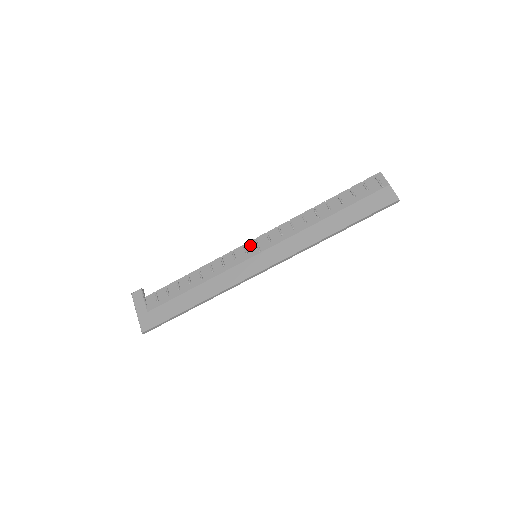
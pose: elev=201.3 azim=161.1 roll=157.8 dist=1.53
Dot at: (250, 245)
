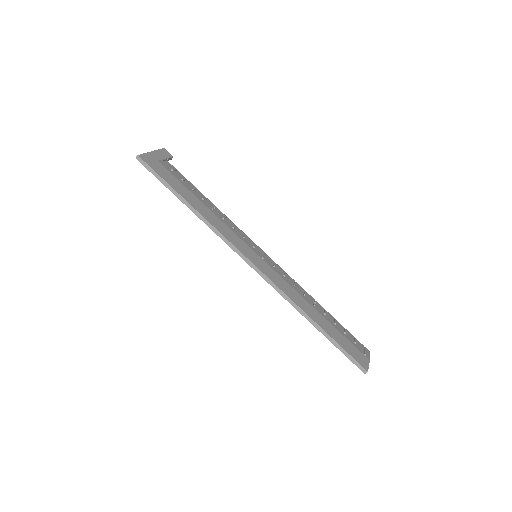
Dot at: (260, 250)
